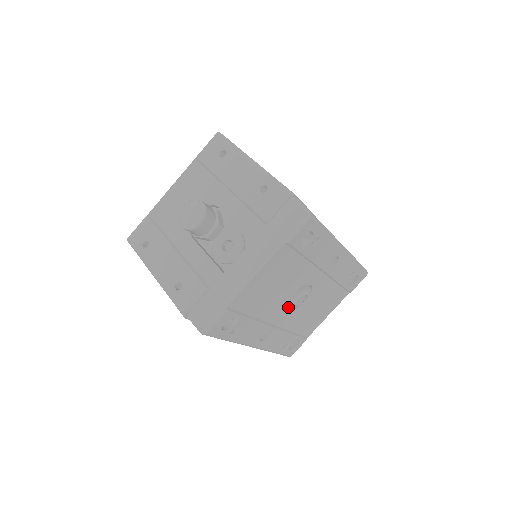
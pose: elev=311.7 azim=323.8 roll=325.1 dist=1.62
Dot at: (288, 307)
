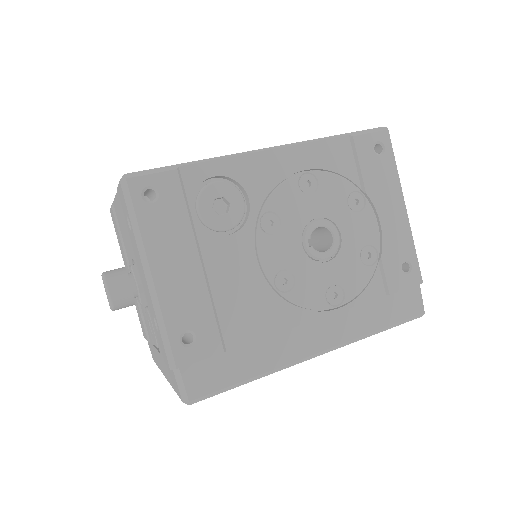
Dot at: occluded
